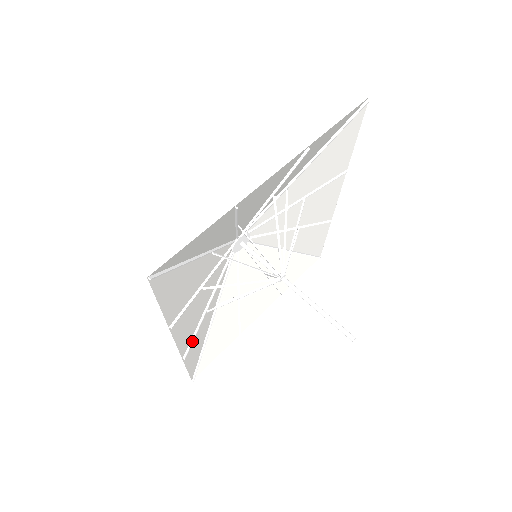
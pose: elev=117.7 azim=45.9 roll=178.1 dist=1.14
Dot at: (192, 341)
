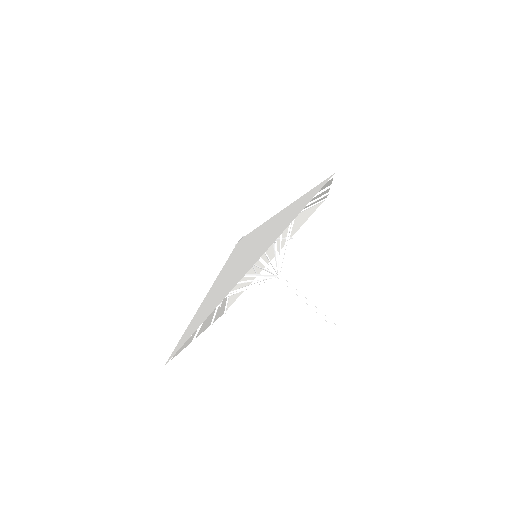
Dot at: (215, 315)
